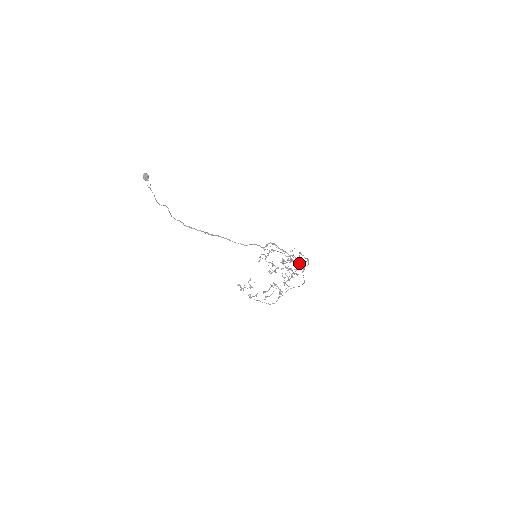
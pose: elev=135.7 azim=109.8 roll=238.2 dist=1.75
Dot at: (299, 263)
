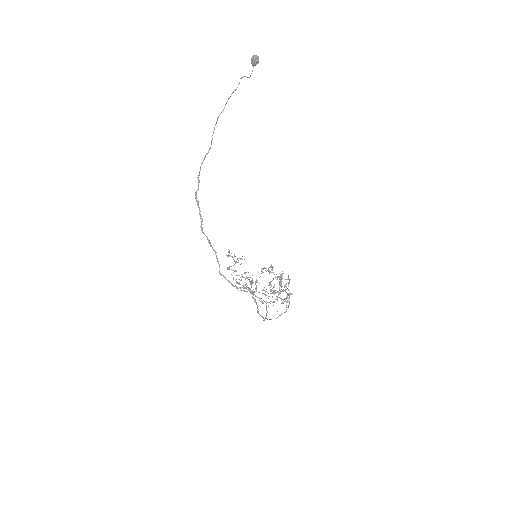
Dot at: occluded
